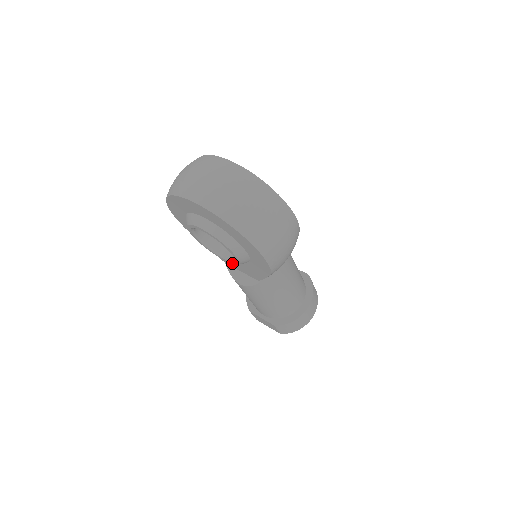
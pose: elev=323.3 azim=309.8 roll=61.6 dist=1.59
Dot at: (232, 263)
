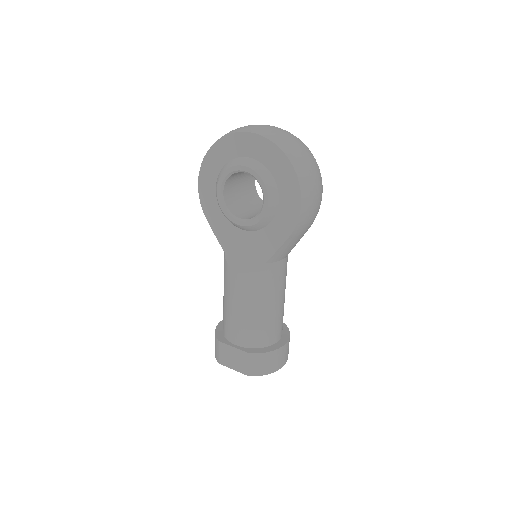
Dot at: (251, 224)
